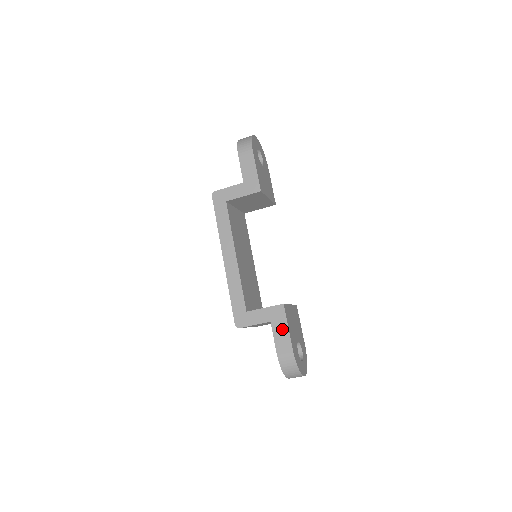
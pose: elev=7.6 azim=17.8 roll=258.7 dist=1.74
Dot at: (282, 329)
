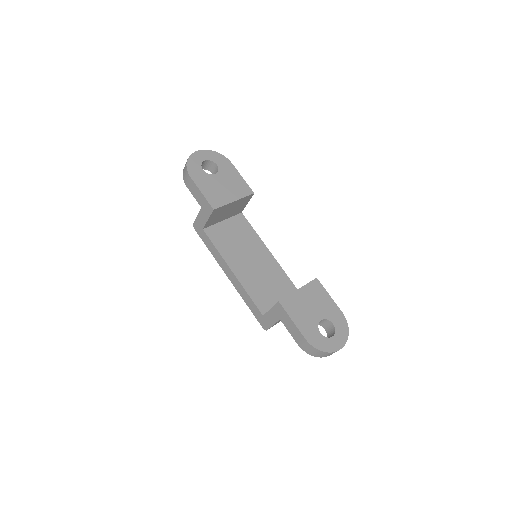
Dot at: (289, 323)
